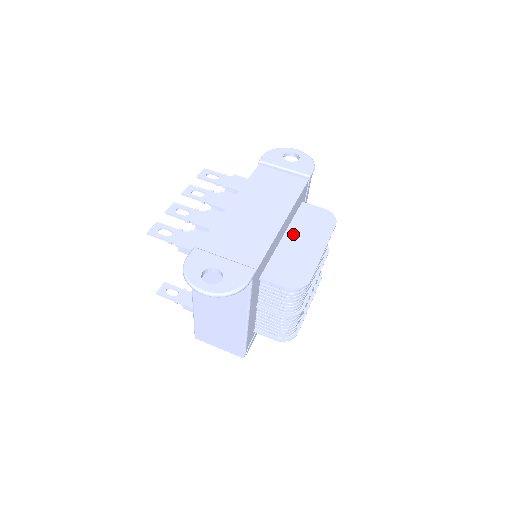
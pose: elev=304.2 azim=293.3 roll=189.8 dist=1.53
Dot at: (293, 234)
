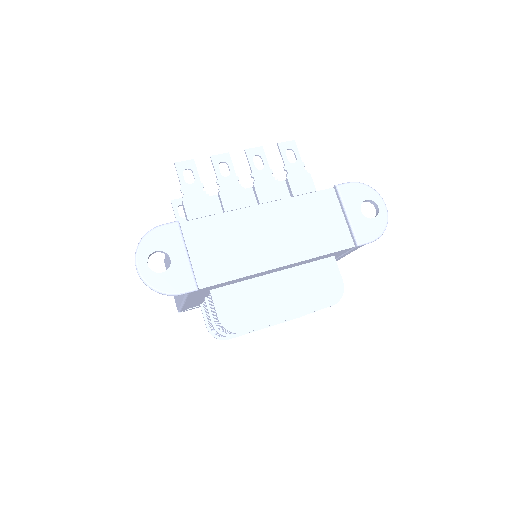
Dot at: (285, 279)
